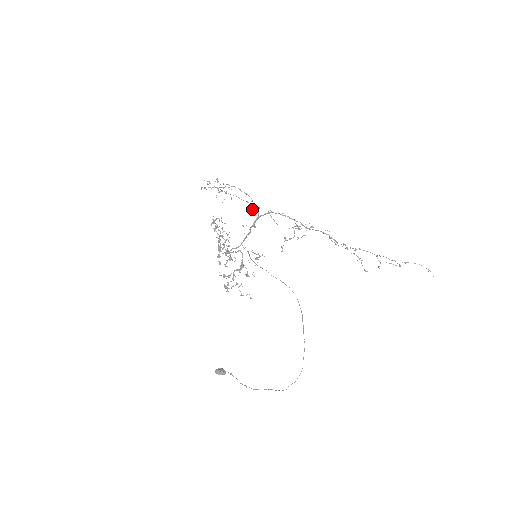
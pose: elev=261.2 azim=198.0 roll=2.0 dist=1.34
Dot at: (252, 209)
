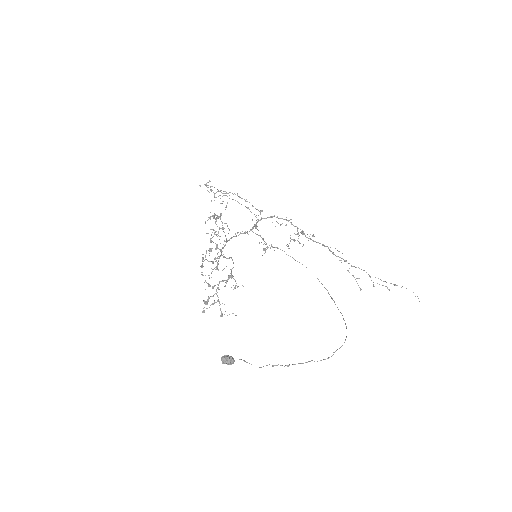
Dot at: occluded
